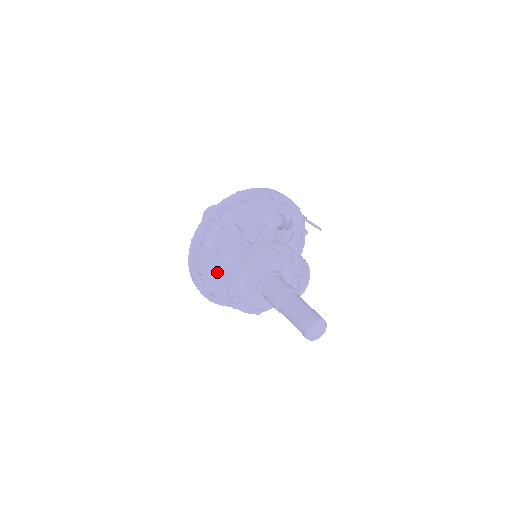
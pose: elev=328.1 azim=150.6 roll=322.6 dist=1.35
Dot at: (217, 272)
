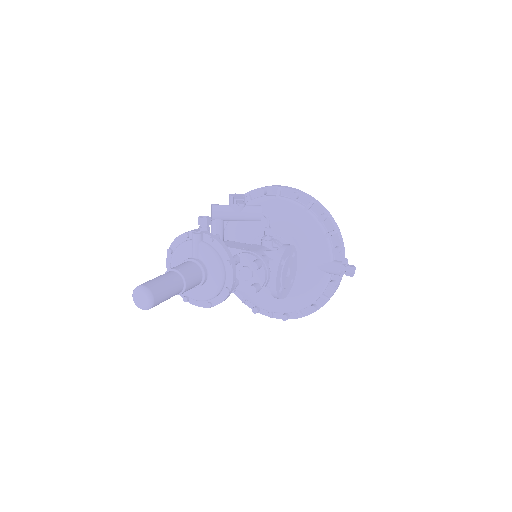
Dot at: occluded
